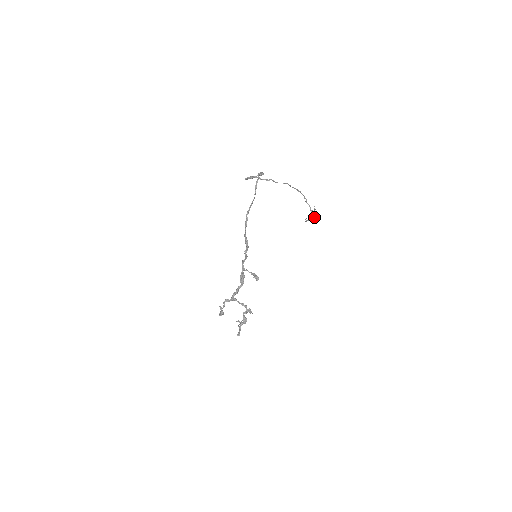
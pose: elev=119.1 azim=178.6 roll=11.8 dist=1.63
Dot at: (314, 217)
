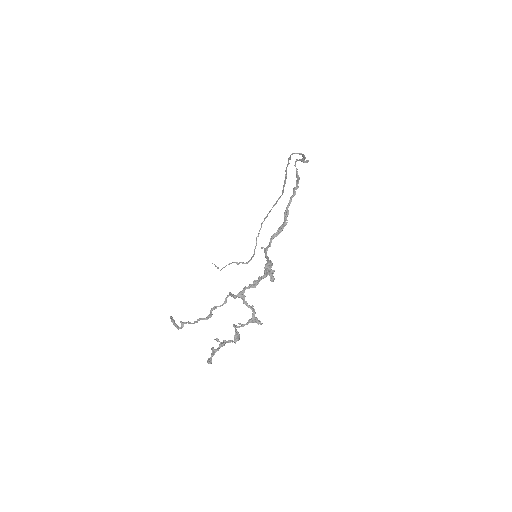
Dot at: (248, 262)
